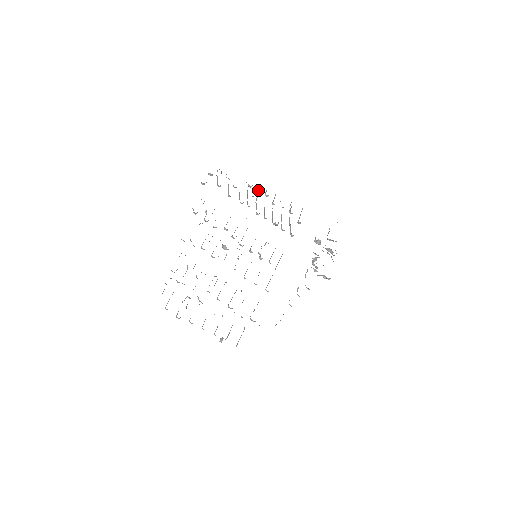
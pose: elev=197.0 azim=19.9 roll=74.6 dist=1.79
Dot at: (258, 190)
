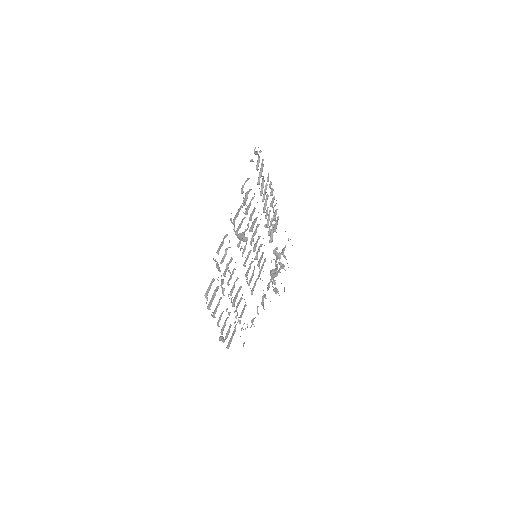
Dot at: (270, 187)
